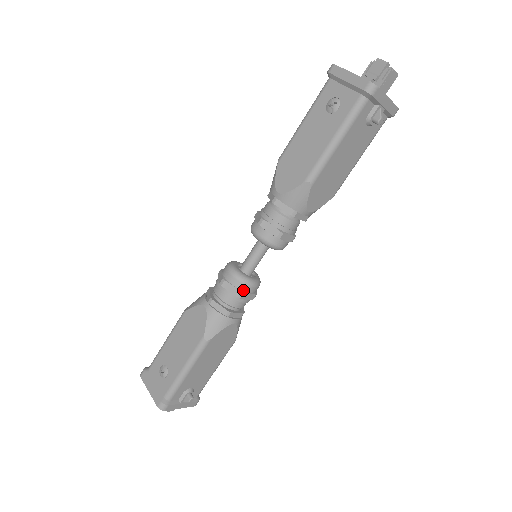
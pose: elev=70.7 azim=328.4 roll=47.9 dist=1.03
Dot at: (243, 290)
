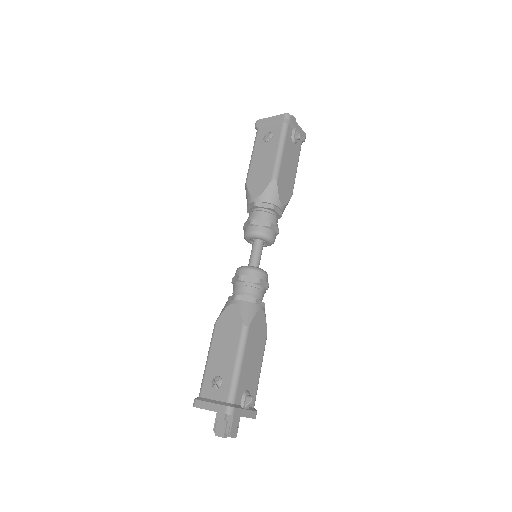
Dot at: (259, 277)
